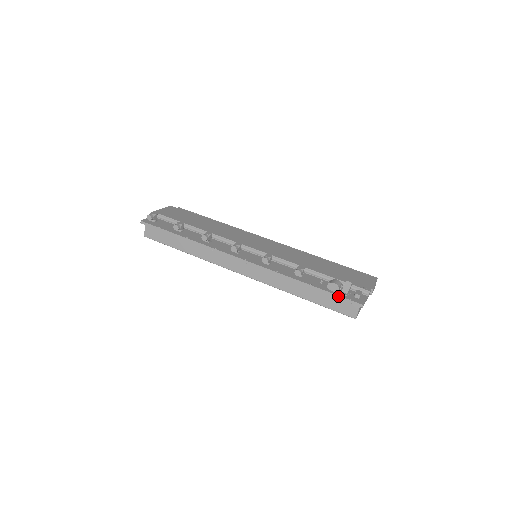
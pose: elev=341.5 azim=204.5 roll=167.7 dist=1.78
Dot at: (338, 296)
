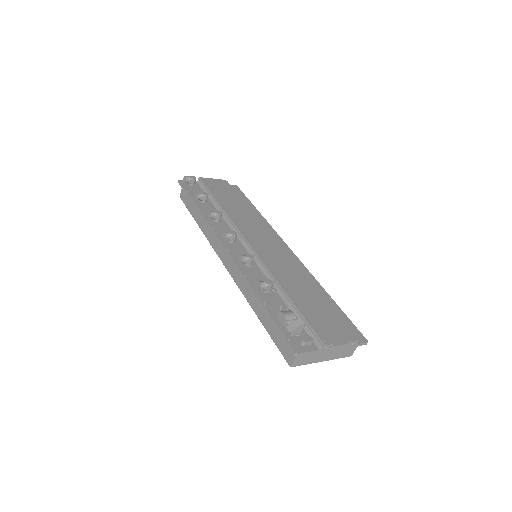
Dot at: (280, 330)
